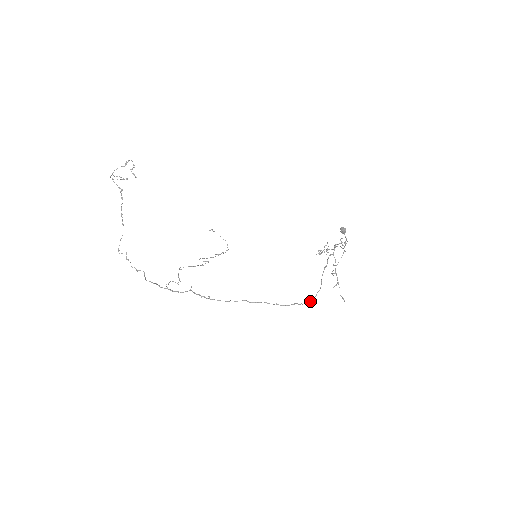
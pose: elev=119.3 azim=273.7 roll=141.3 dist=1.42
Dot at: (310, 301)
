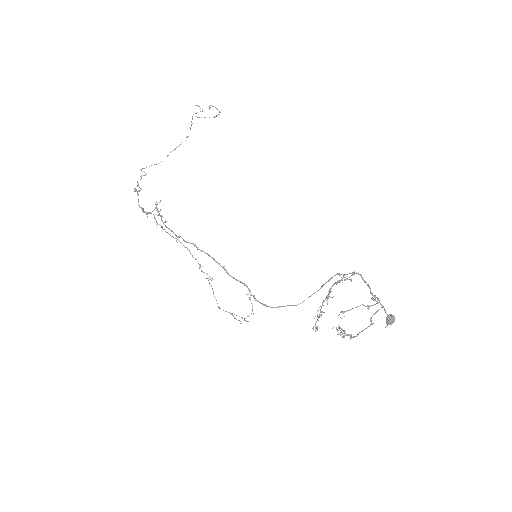
Dot at: (269, 306)
